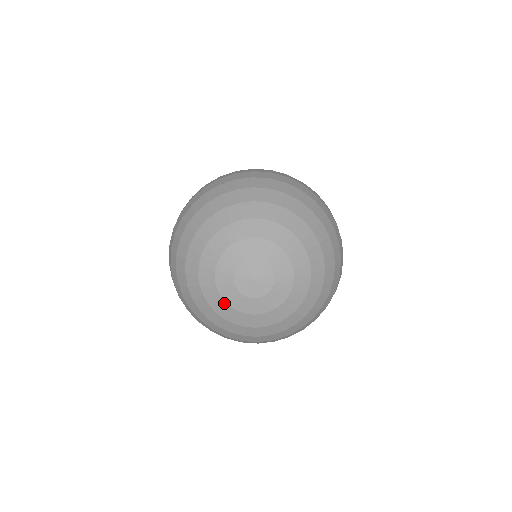
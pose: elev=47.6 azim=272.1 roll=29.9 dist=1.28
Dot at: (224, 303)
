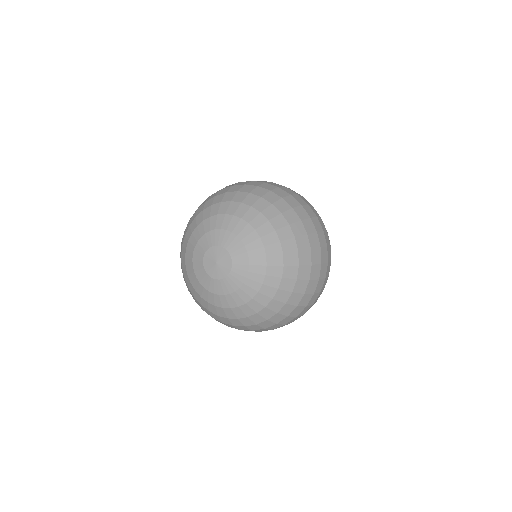
Dot at: (202, 286)
